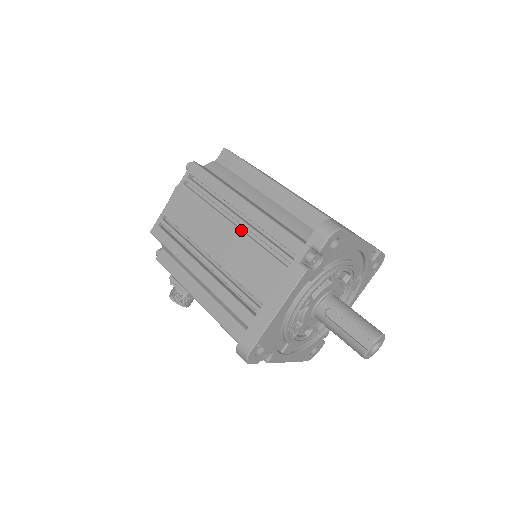
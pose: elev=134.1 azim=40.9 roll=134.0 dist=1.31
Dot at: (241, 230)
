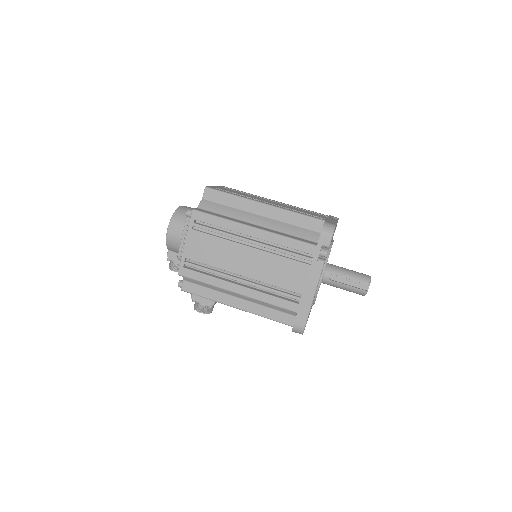
Dot at: (262, 250)
